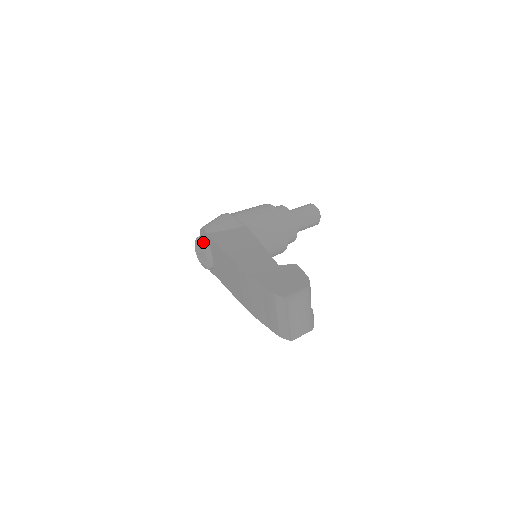
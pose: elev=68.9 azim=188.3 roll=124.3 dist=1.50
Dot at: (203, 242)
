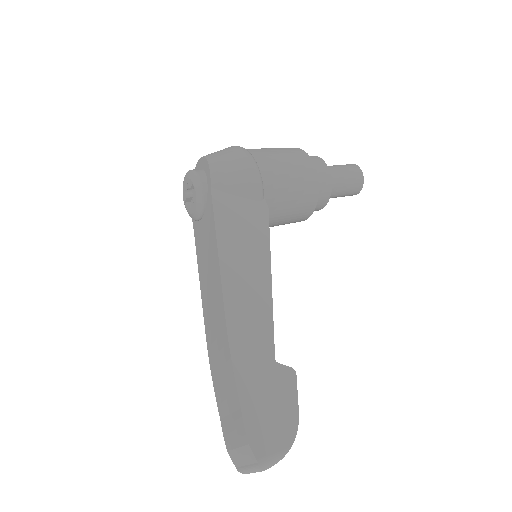
Dot at: (200, 193)
